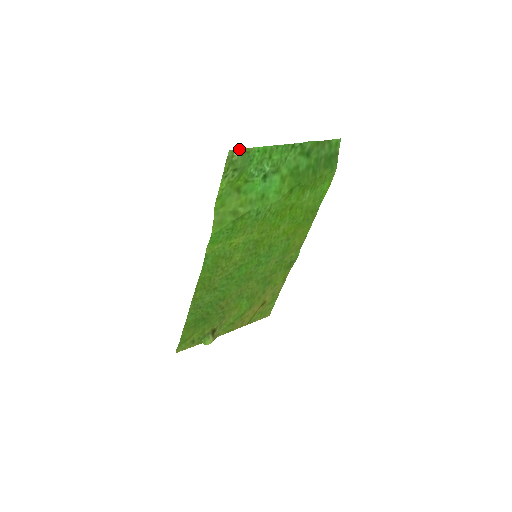
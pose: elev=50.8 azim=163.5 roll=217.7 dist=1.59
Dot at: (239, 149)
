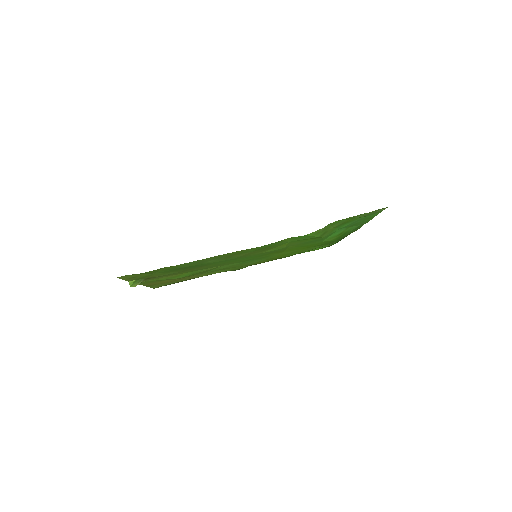
Dot at: (385, 208)
